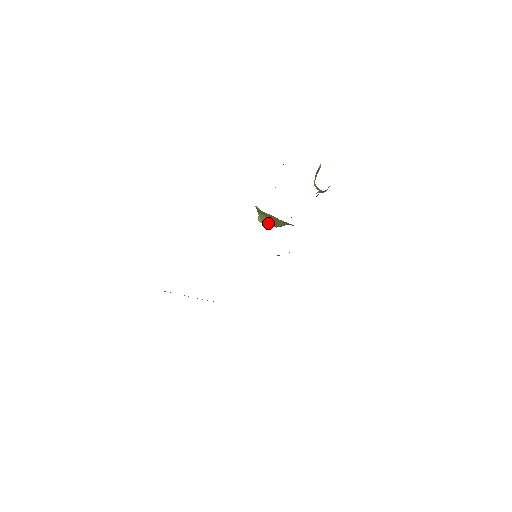
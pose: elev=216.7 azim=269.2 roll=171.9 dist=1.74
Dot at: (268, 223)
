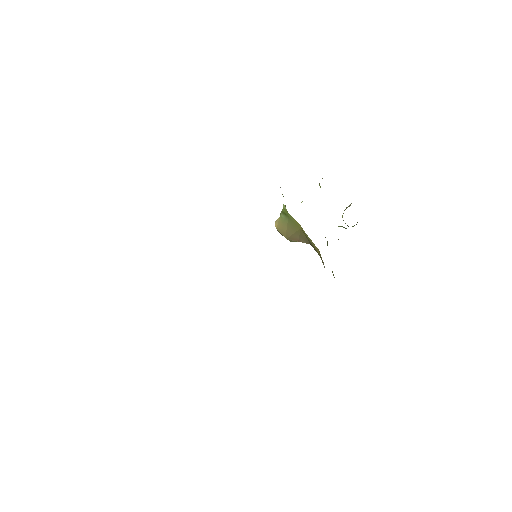
Dot at: (282, 230)
